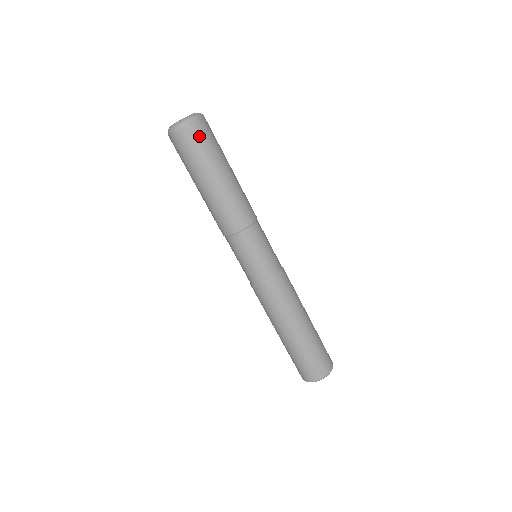
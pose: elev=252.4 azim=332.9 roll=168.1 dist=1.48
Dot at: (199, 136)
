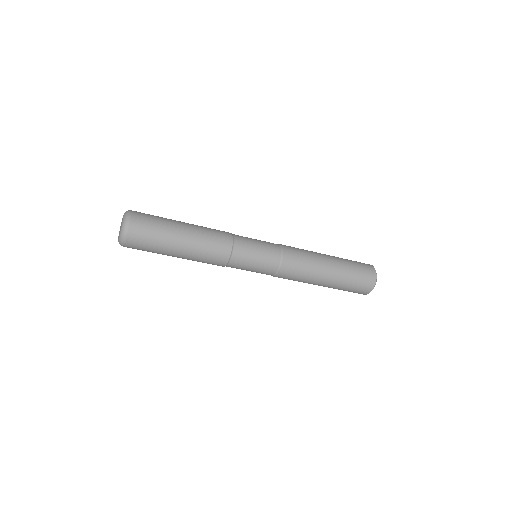
Dot at: (142, 231)
